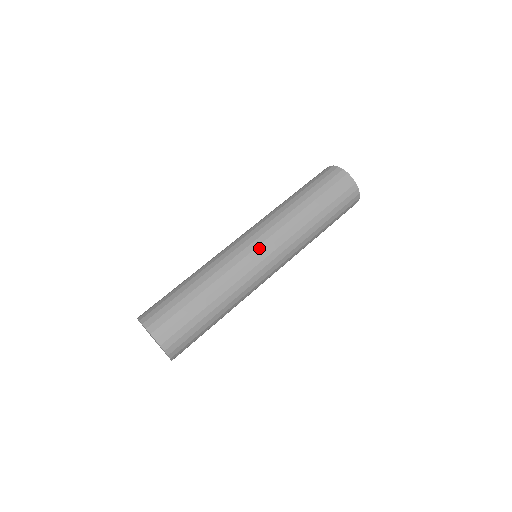
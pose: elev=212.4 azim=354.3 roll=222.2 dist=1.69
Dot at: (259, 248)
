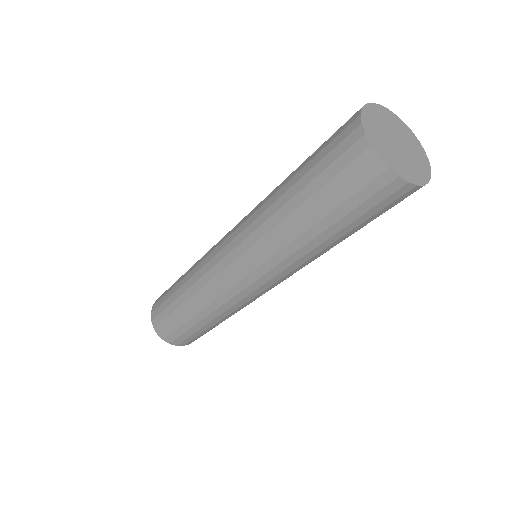
Dot at: (231, 267)
